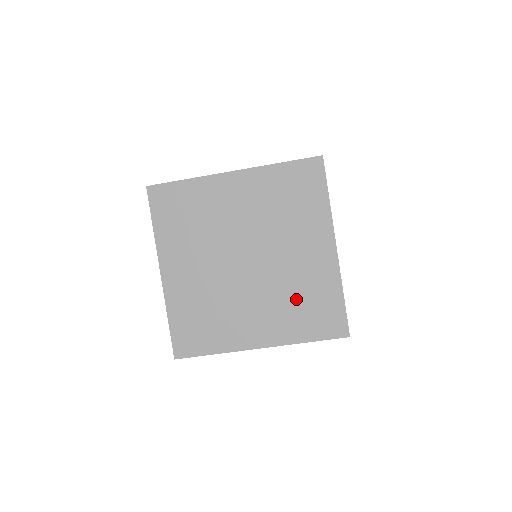
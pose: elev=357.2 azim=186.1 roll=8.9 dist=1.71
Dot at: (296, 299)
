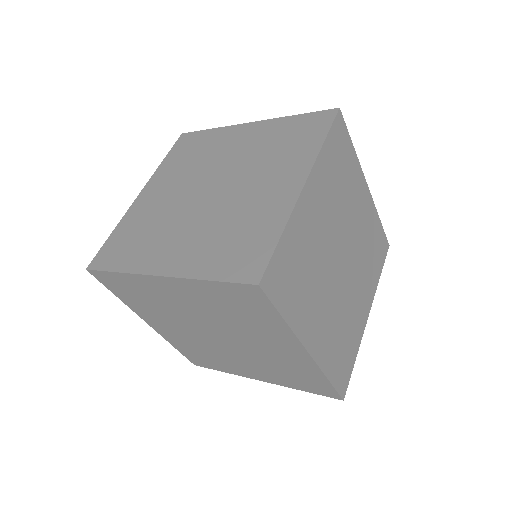
Dot at: (229, 231)
